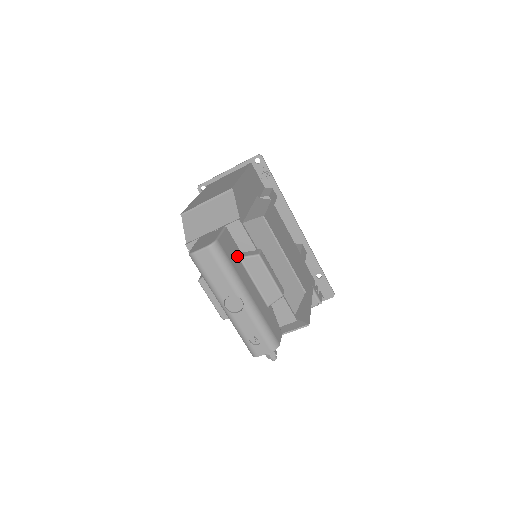
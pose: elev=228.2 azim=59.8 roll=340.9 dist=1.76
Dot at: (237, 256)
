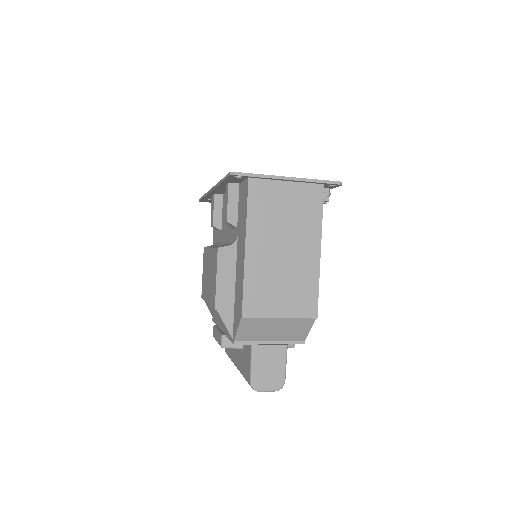
Dot at: occluded
